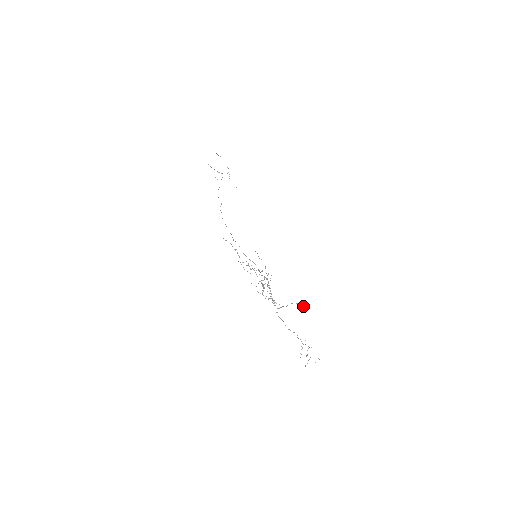
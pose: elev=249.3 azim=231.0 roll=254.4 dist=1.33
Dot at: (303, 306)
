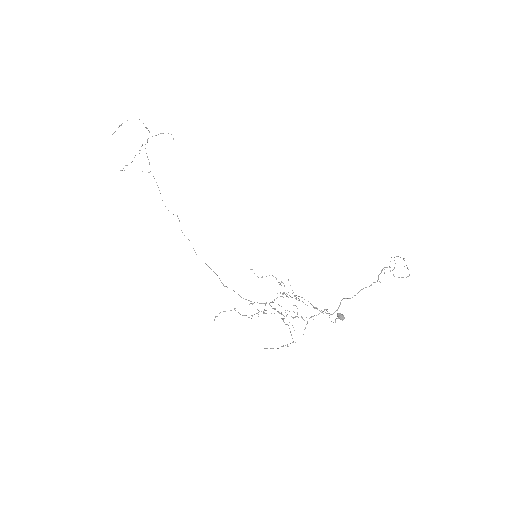
Dot at: occluded
